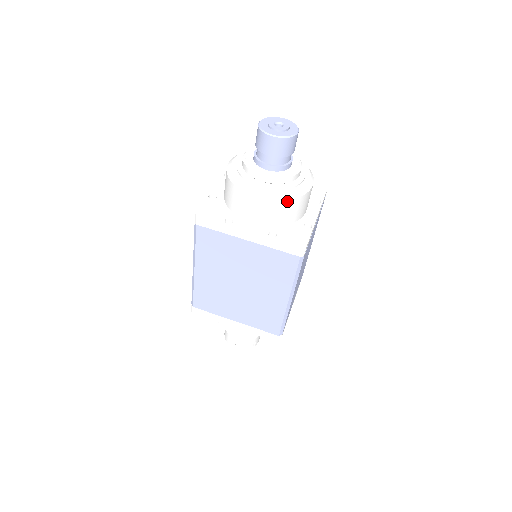
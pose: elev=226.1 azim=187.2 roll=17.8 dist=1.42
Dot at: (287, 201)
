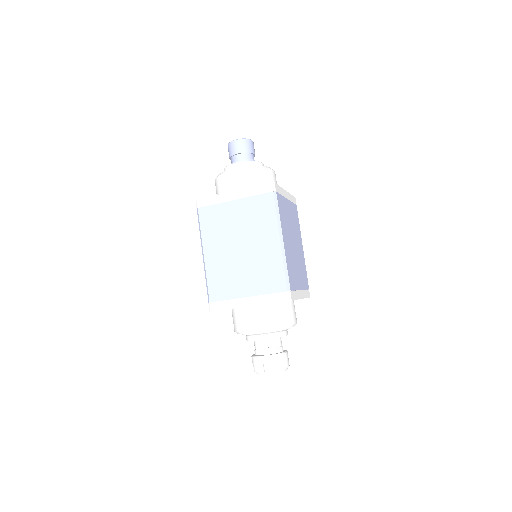
Dot at: (255, 169)
